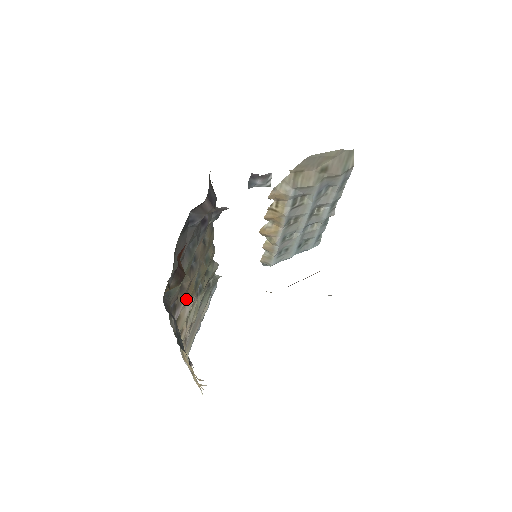
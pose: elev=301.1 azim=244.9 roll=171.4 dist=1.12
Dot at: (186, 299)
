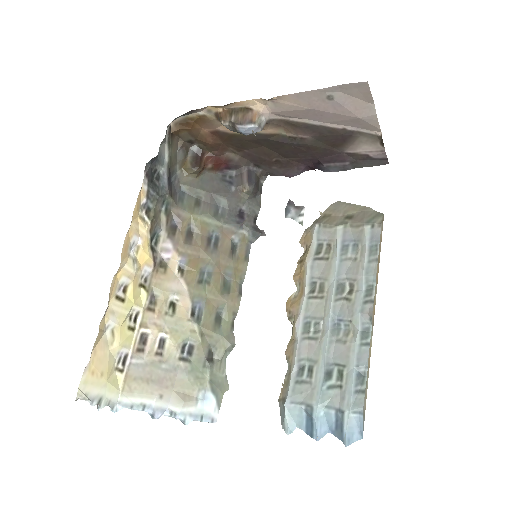
Dot at: (184, 264)
